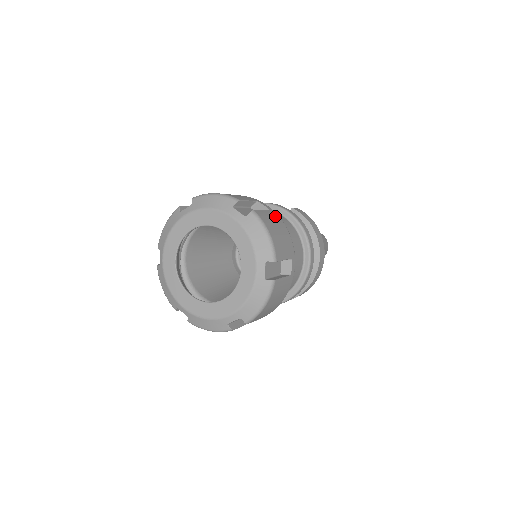
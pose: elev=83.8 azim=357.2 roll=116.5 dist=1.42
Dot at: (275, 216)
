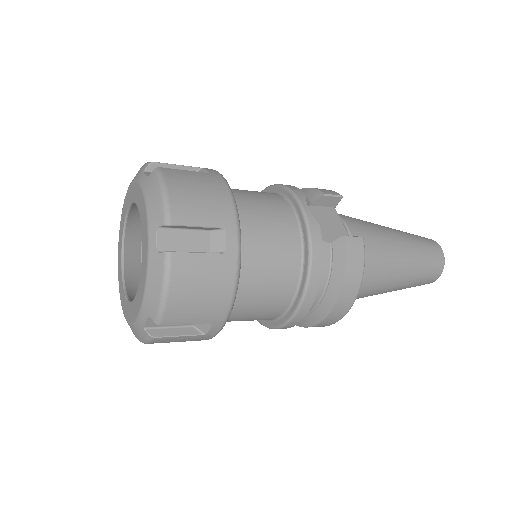
Dot at: (224, 266)
